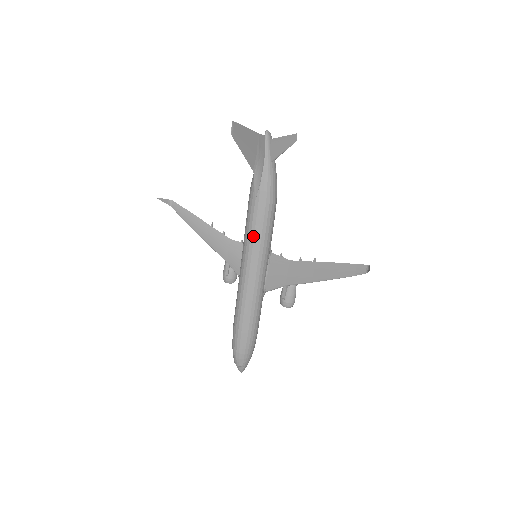
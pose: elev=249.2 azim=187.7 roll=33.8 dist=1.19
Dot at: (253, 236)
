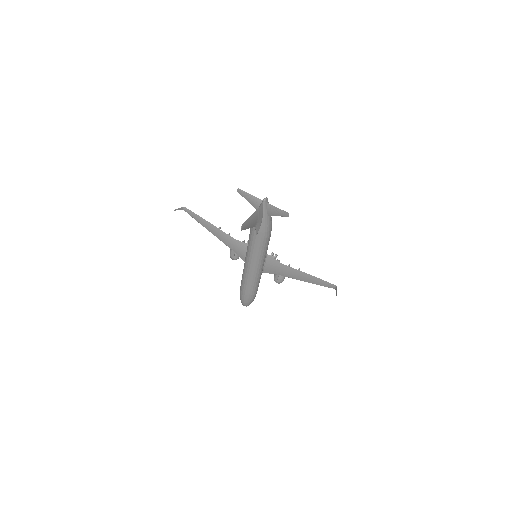
Dot at: (255, 253)
